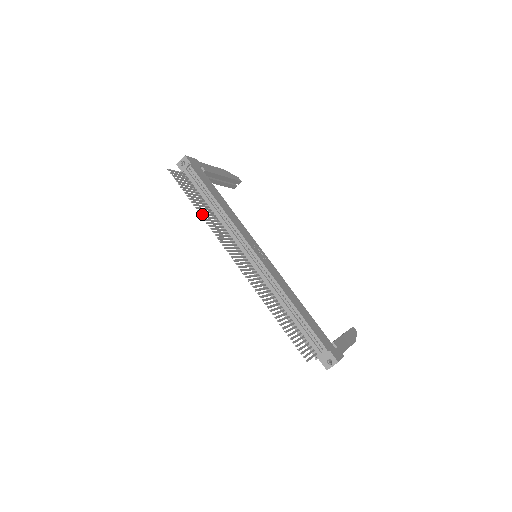
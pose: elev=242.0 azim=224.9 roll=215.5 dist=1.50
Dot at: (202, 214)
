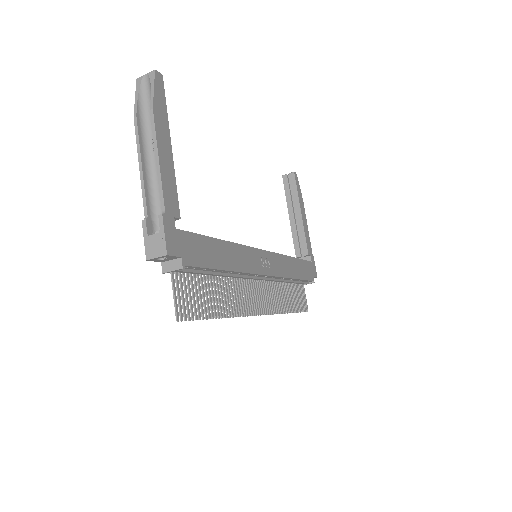
Dot at: (227, 313)
